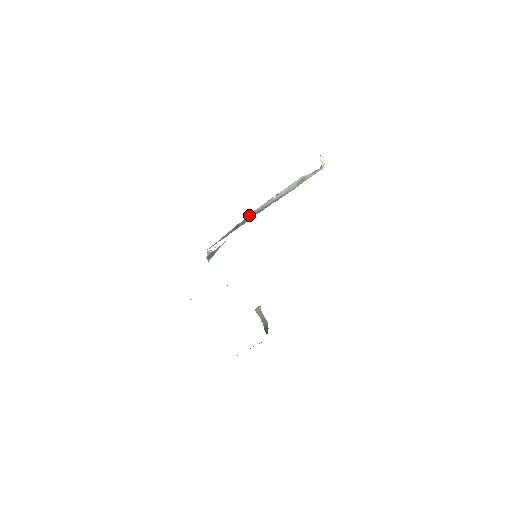
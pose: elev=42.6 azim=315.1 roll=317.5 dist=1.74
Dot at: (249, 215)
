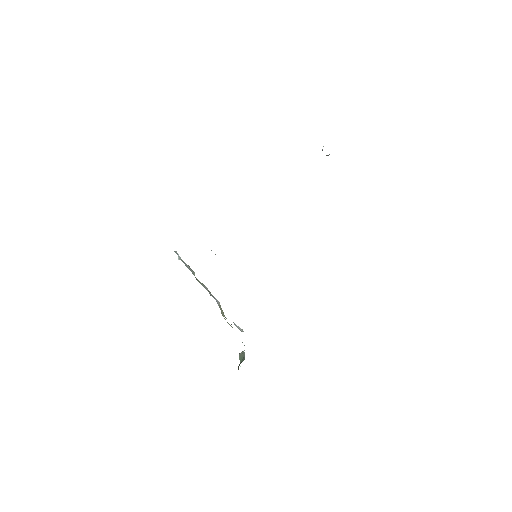
Dot at: occluded
